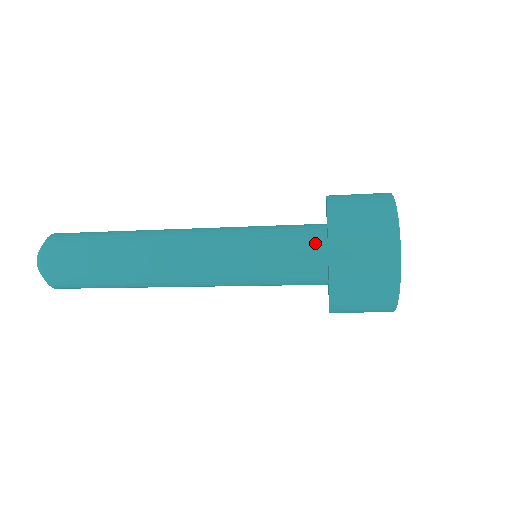
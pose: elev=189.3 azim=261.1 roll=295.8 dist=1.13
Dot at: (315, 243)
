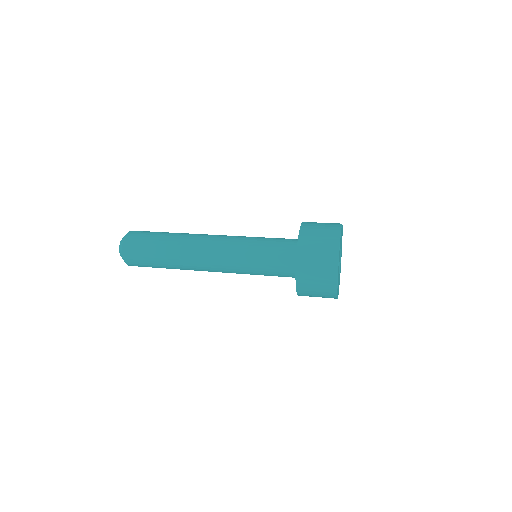
Dot at: (291, 256)
